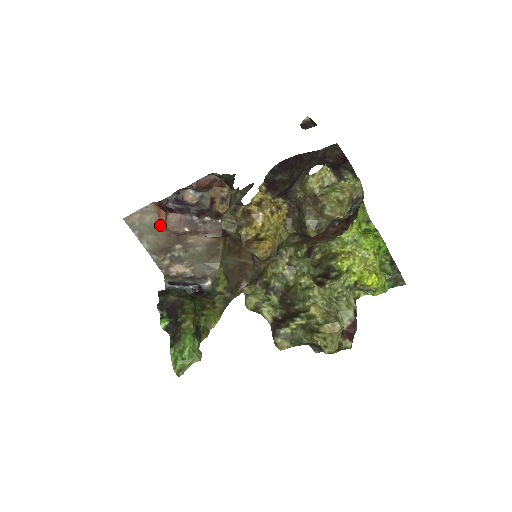
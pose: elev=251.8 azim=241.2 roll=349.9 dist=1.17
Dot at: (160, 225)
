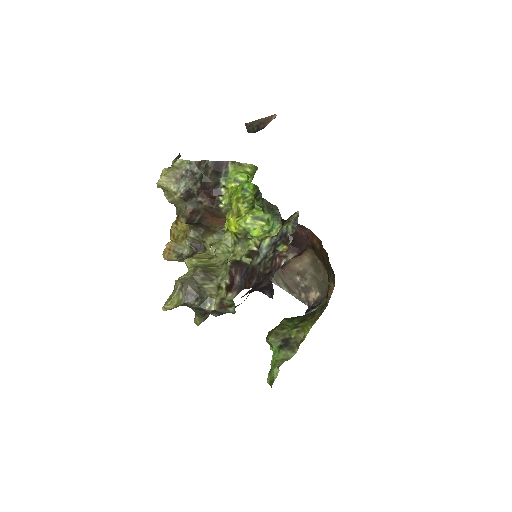
Dot at: occluded
